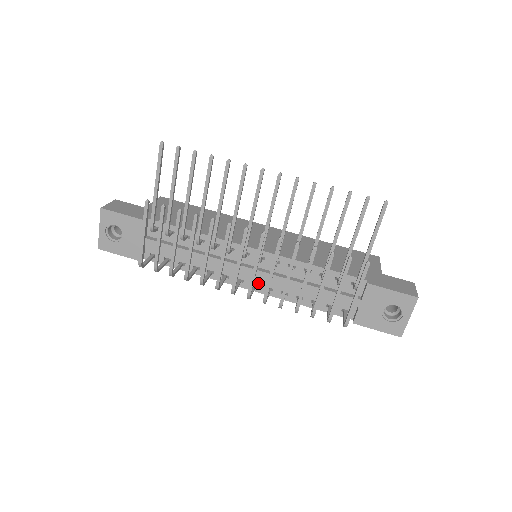
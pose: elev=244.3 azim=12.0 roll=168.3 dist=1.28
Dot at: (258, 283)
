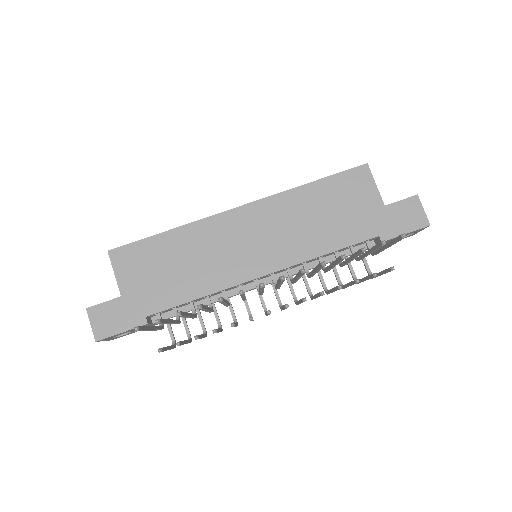
Dot at: occluded
